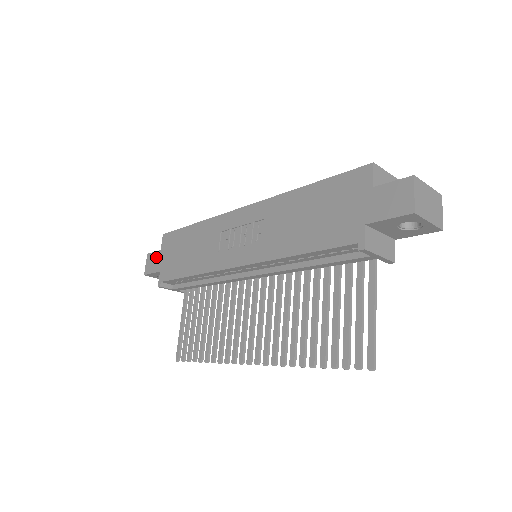
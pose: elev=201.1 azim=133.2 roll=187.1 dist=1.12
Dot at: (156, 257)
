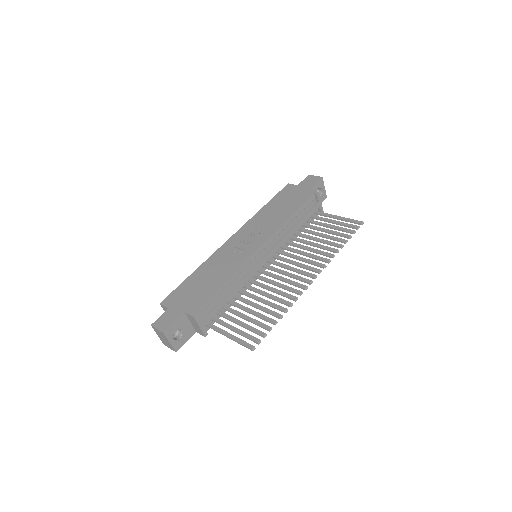
Dot at: (168, 314)
